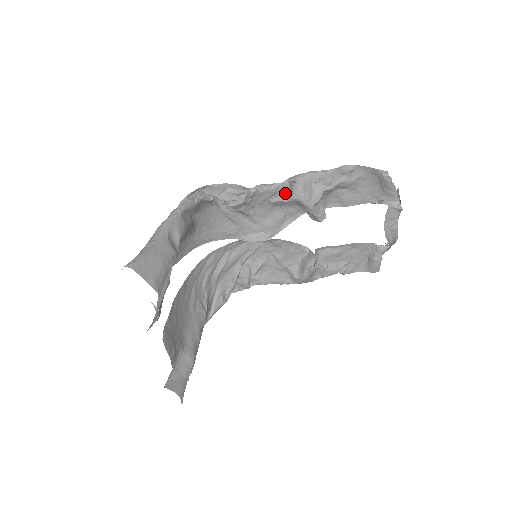
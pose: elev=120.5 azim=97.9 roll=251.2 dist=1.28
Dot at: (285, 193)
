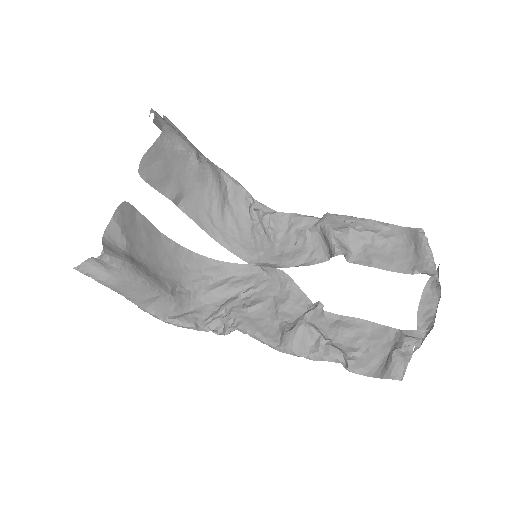
Dot at: occluded
